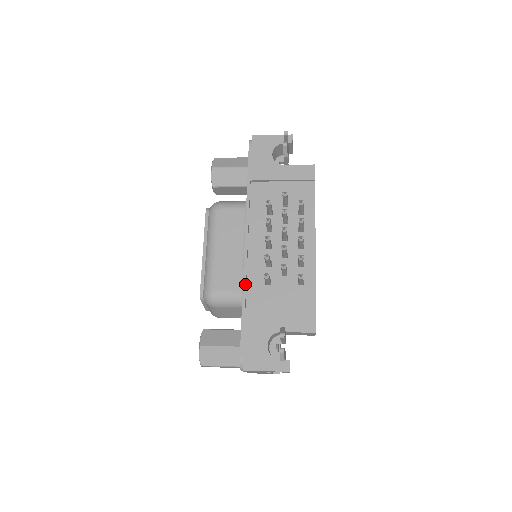
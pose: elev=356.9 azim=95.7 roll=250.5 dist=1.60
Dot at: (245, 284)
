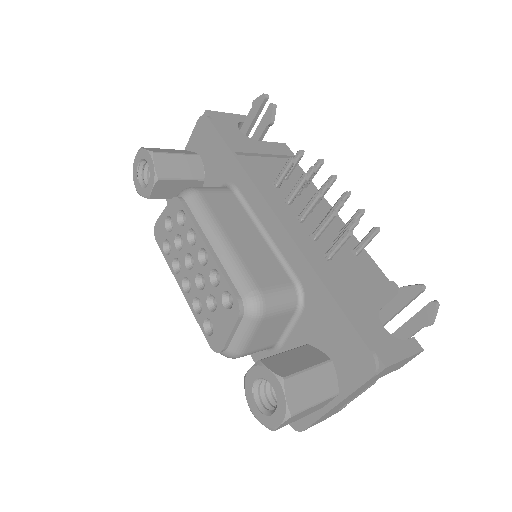
Dot at: (310, 261)
